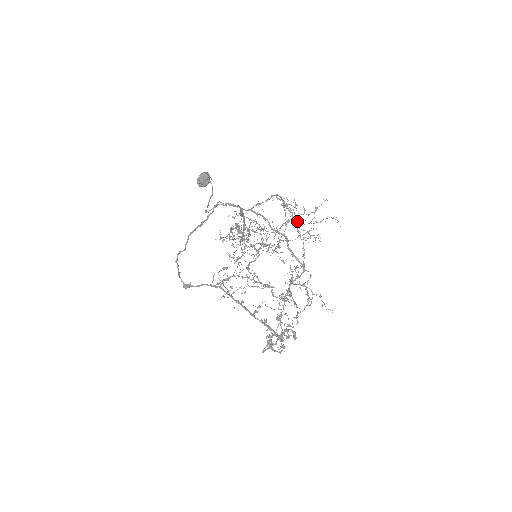
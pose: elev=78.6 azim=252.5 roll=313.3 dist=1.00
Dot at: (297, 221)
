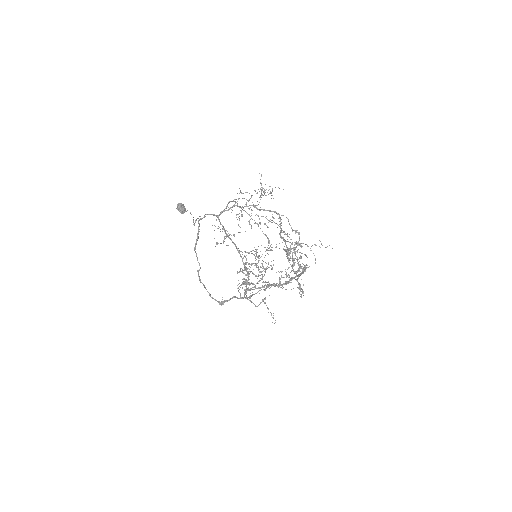
Dot at: (265, 217)
